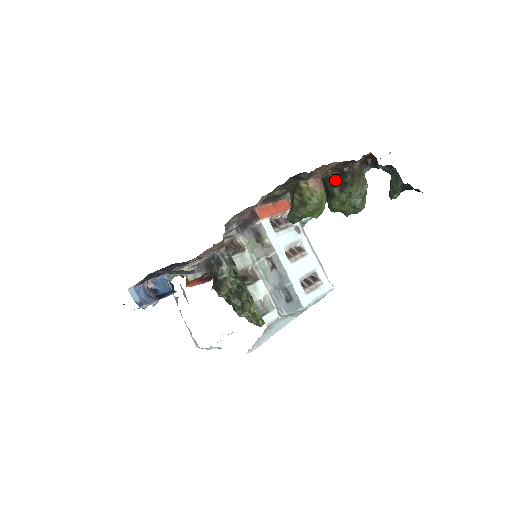
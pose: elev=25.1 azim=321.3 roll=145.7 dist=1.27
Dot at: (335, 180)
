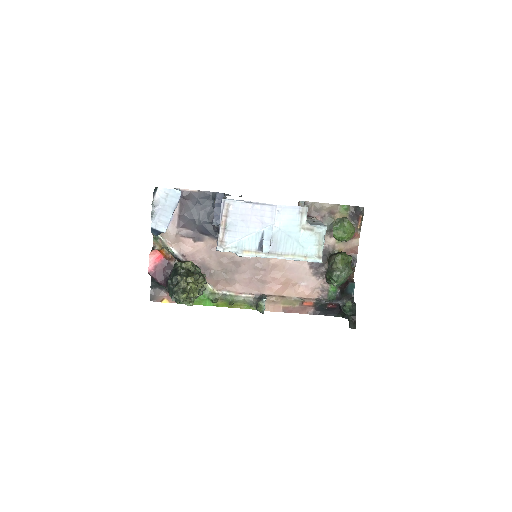
Dot at: occluded
